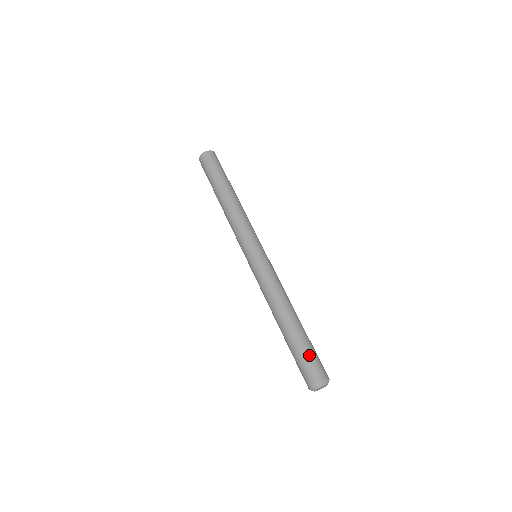
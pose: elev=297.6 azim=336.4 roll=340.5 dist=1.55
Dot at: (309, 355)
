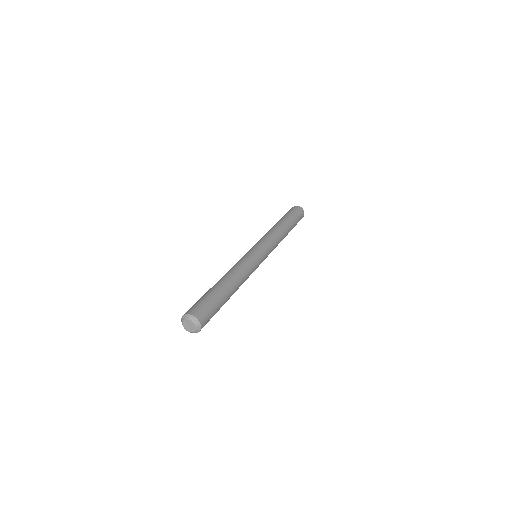
Dot at: (204, 300)
